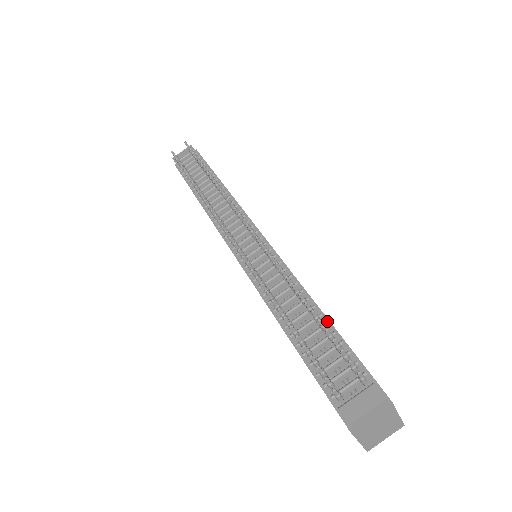
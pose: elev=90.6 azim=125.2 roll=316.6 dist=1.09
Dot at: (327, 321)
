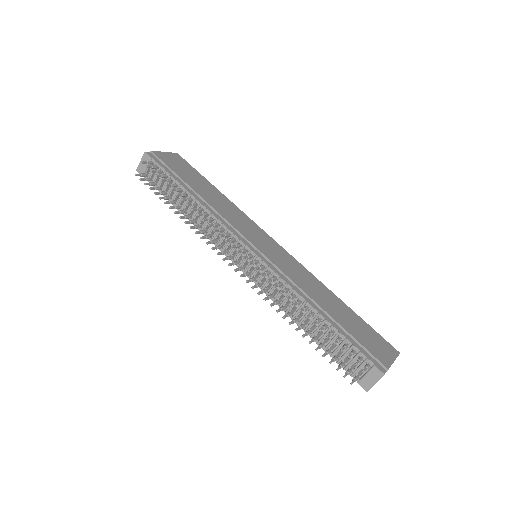
Dot at: (331, 318)
